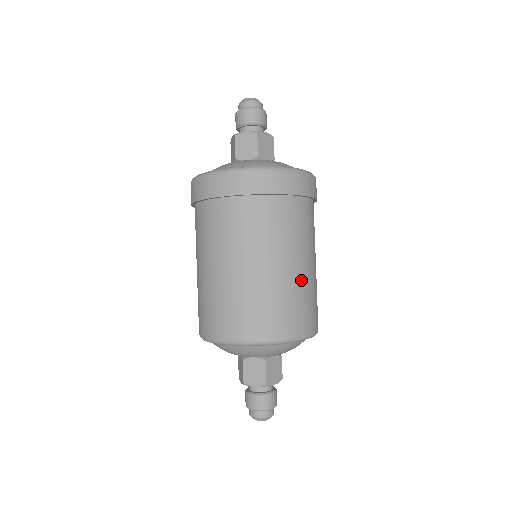
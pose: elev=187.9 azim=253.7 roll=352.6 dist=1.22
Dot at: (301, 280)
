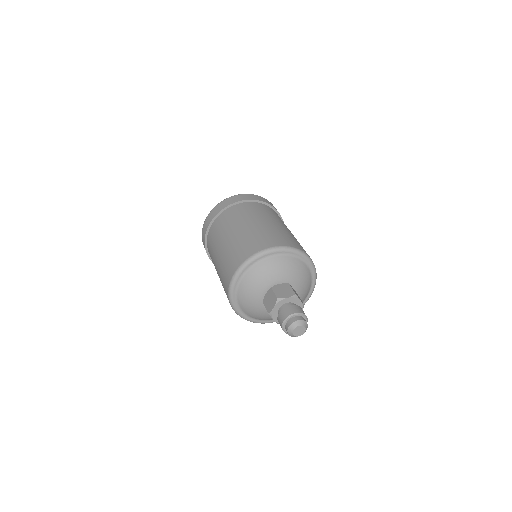
Dot at: (259, 228)
